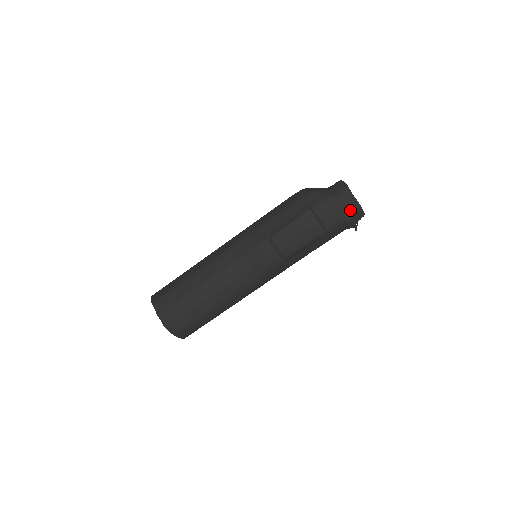
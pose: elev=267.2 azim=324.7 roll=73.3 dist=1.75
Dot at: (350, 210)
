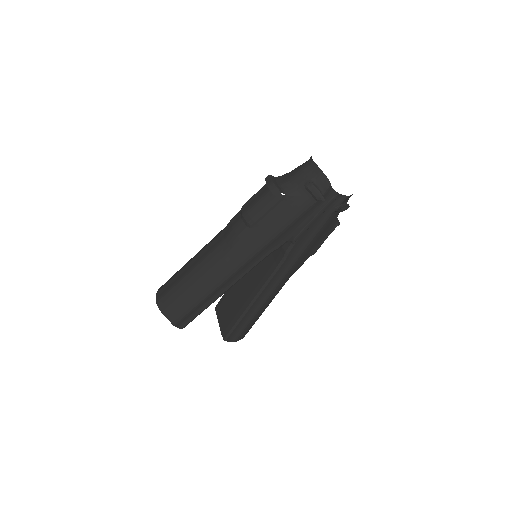
Dot at: (311, 175)
